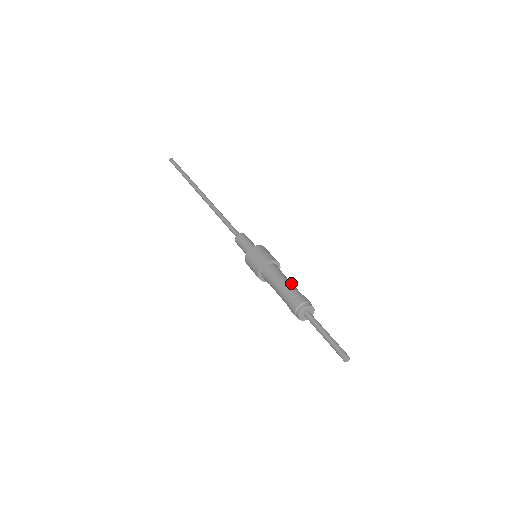
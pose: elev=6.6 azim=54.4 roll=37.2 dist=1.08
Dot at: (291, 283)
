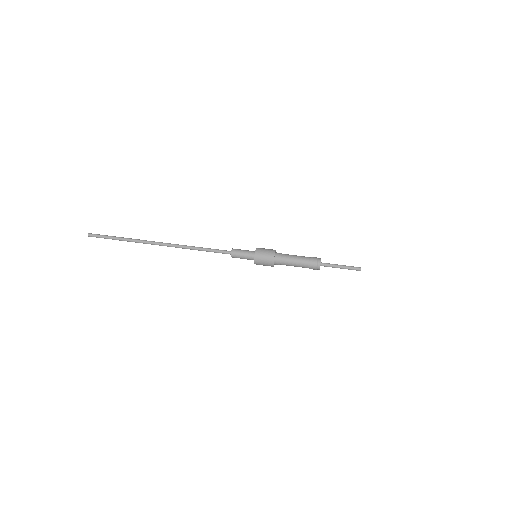
Dot at: occluded
